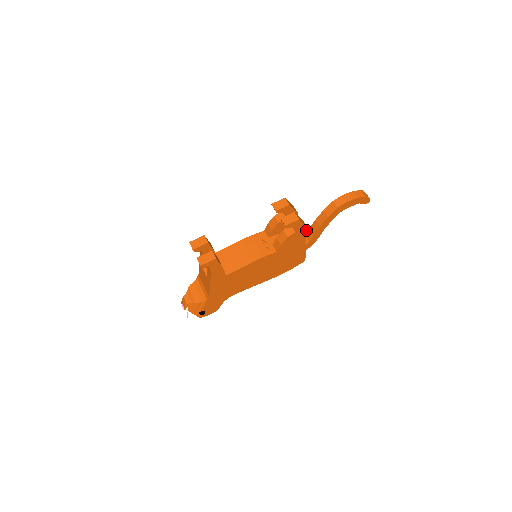
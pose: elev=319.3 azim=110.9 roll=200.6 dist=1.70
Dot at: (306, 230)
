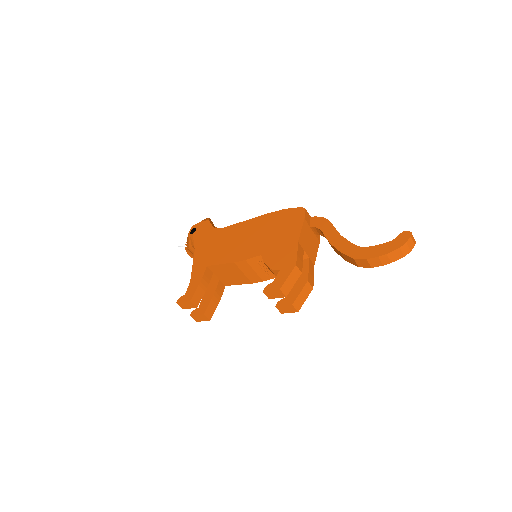
Dot at: (312, 285)
